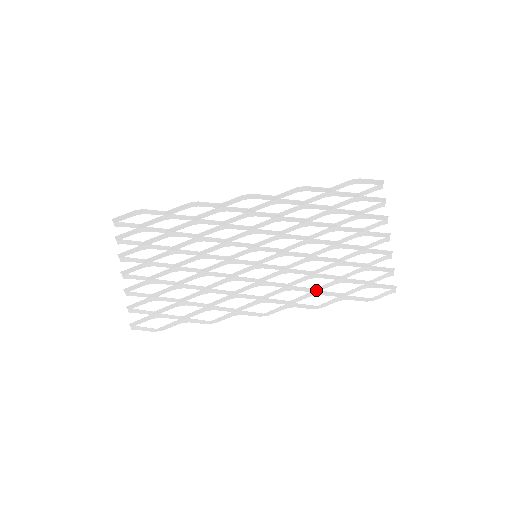
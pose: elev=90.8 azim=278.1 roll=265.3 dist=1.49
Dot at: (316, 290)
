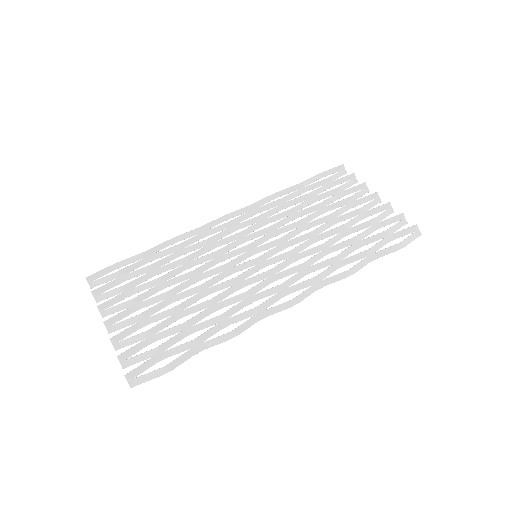
Dot at: (337, 259)
